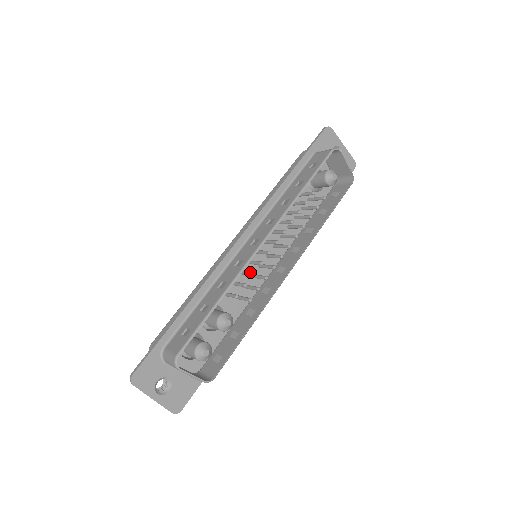
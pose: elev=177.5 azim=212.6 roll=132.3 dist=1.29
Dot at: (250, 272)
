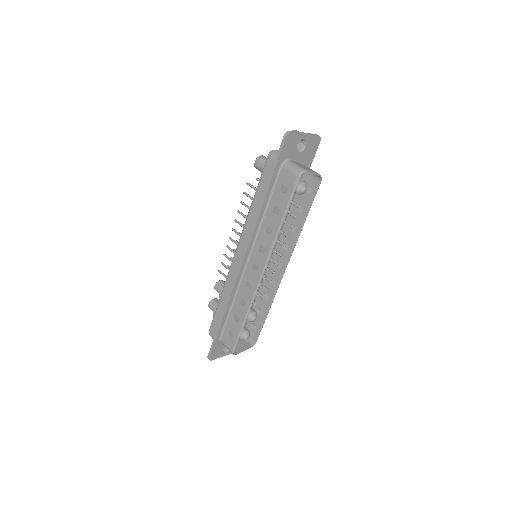
Dot at: occluded
